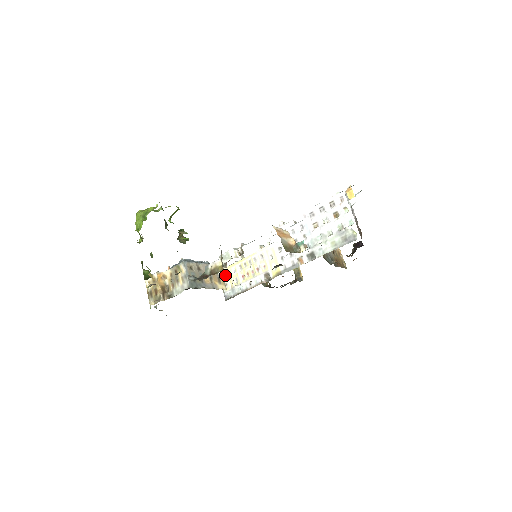
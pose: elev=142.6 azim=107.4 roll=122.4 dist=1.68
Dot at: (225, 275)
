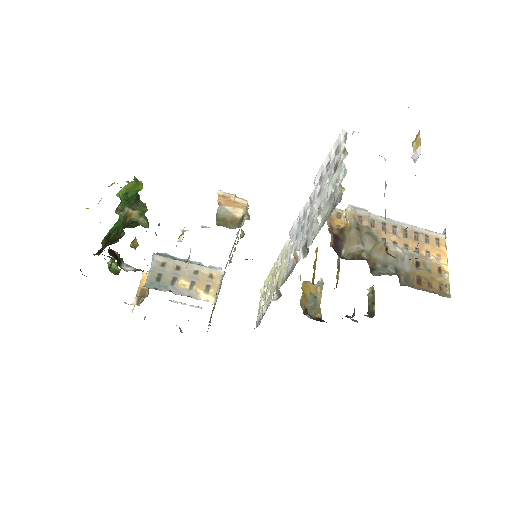
Dot at: (262, 296)
